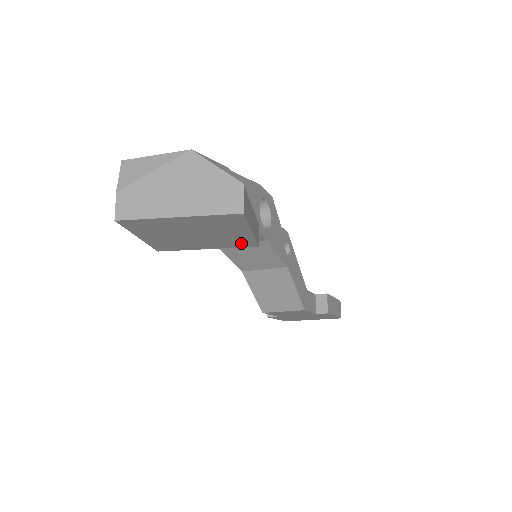
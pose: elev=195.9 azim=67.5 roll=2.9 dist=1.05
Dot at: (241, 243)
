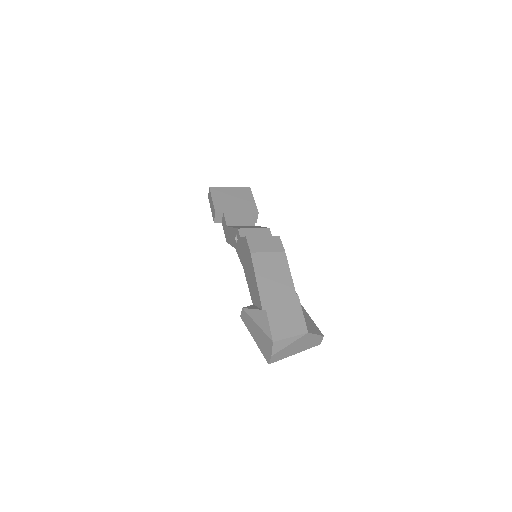
Dot at: occluded
